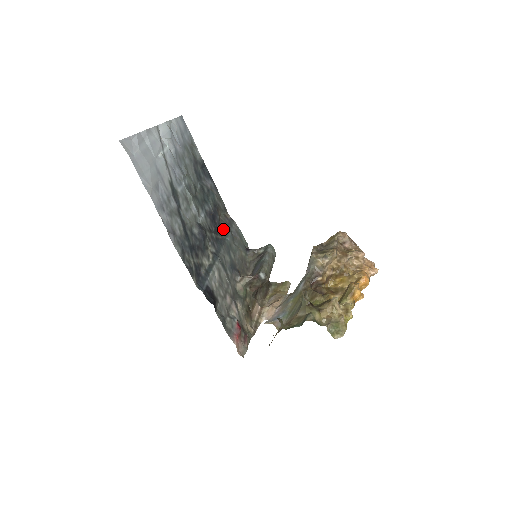
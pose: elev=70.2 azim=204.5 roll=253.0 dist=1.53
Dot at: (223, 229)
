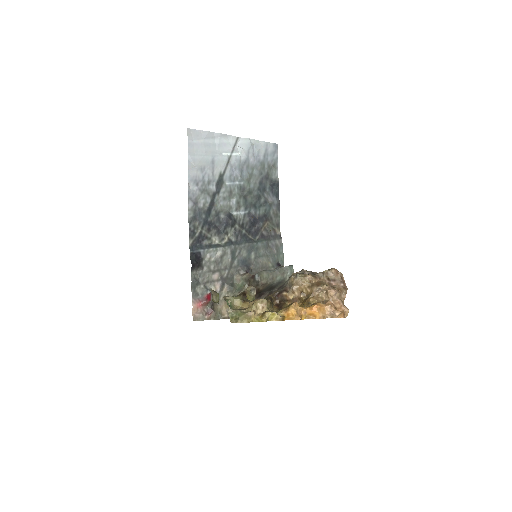
Dot at: (261, 235)
